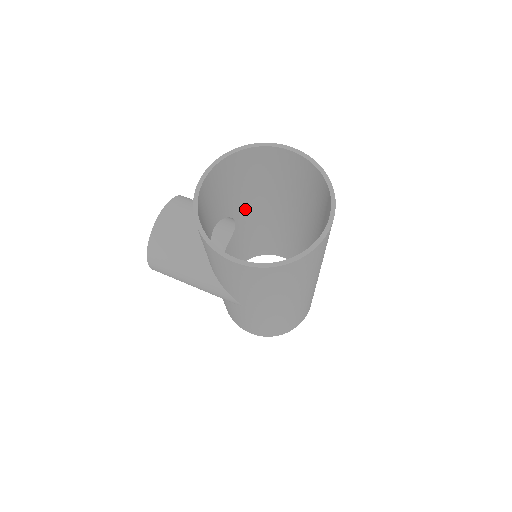
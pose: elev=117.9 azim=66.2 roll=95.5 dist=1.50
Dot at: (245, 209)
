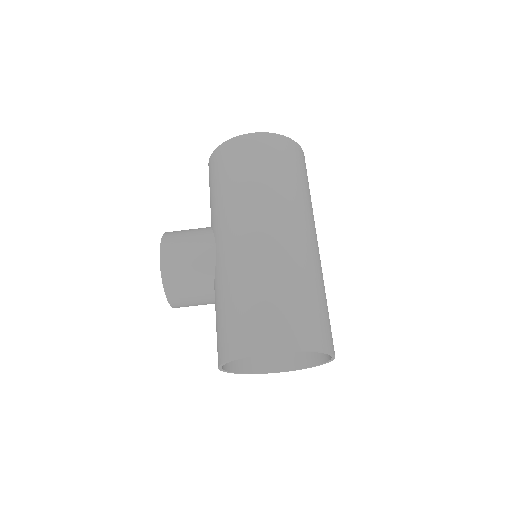
Dot at: occluded
